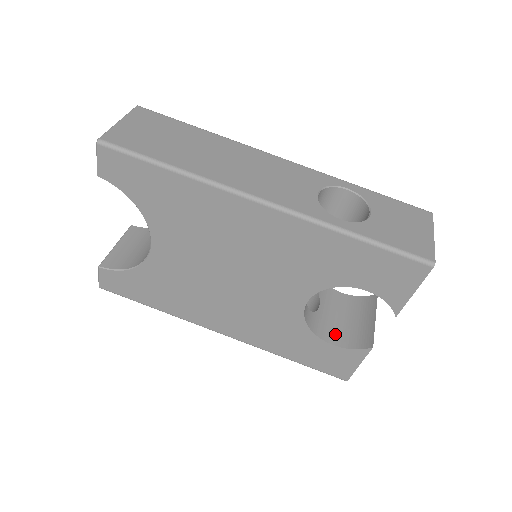
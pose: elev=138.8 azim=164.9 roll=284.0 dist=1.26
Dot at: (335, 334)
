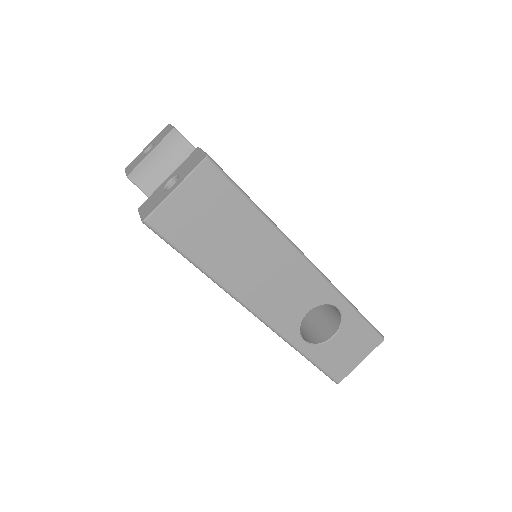
Dot at: occluded
